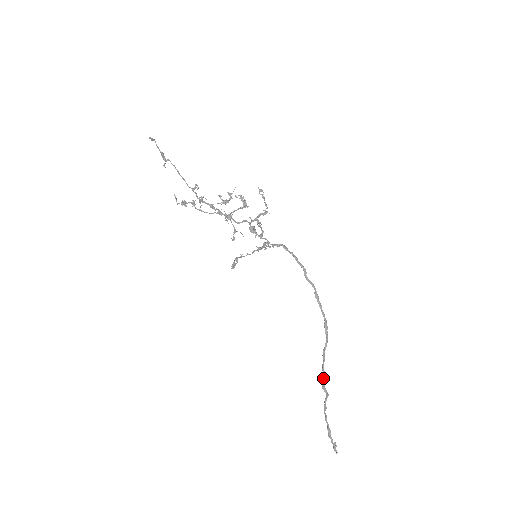
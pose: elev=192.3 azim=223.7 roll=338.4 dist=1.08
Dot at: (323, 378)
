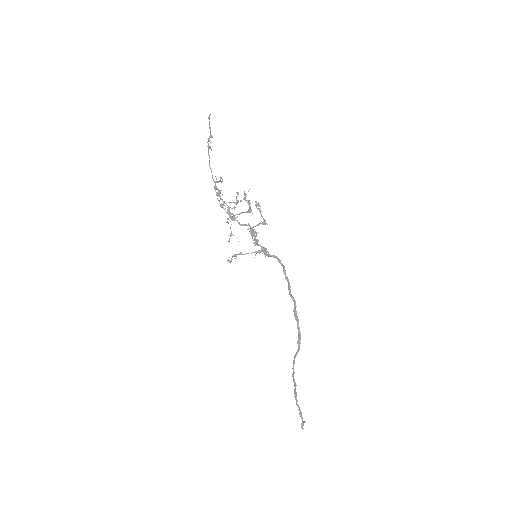
Dot at: (292, 374)
